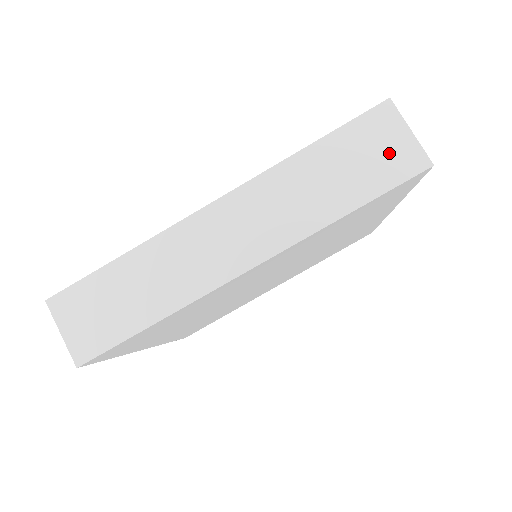
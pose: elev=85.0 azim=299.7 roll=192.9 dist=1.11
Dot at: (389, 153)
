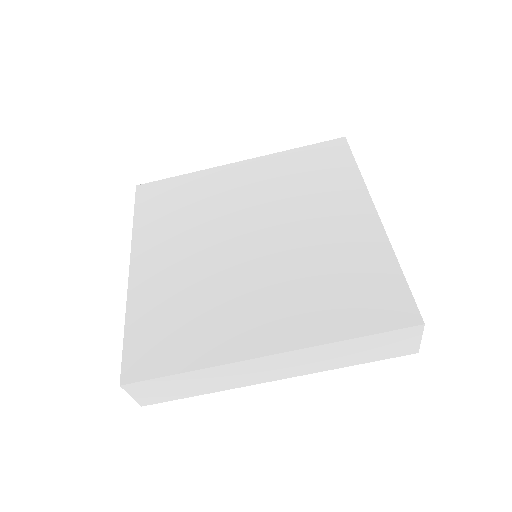
Dot at: (399, 346)
